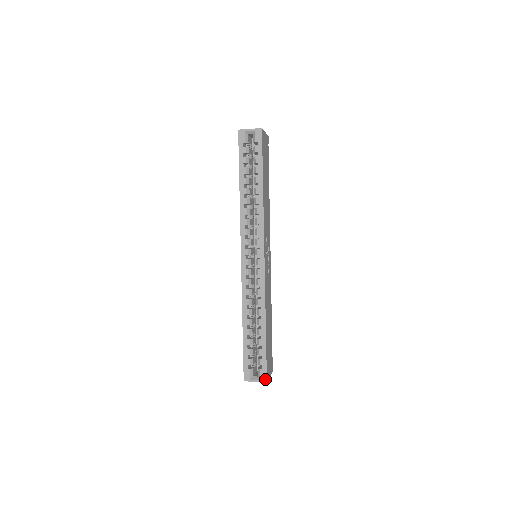
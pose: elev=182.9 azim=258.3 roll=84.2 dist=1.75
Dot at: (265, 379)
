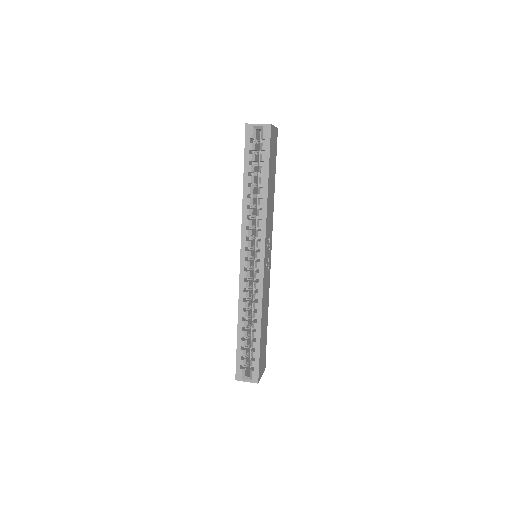
Dot at: (257, 380)
